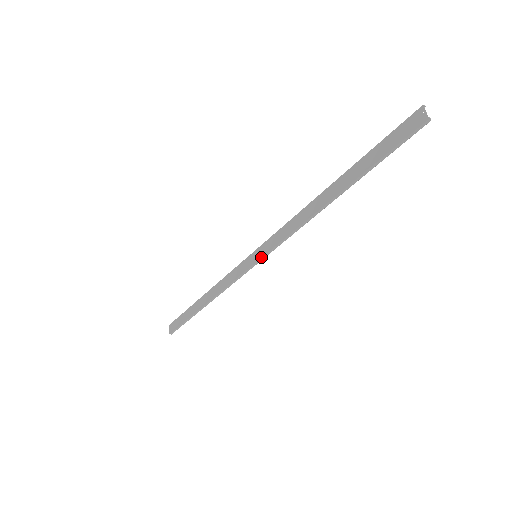
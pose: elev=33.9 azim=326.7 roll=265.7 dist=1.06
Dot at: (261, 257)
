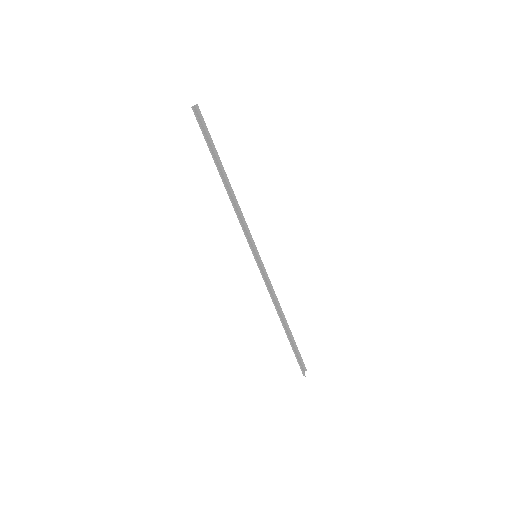
Dot at: (253, 253)
